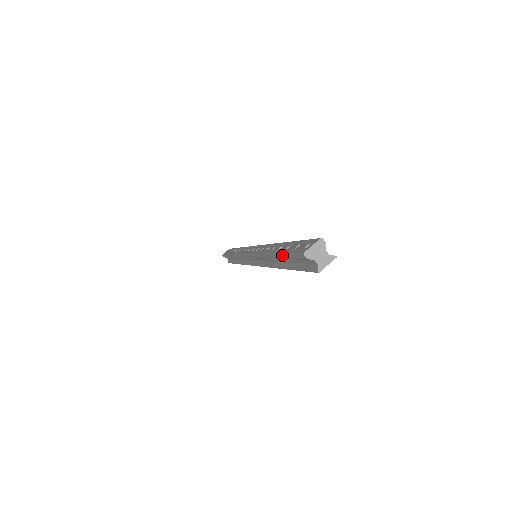
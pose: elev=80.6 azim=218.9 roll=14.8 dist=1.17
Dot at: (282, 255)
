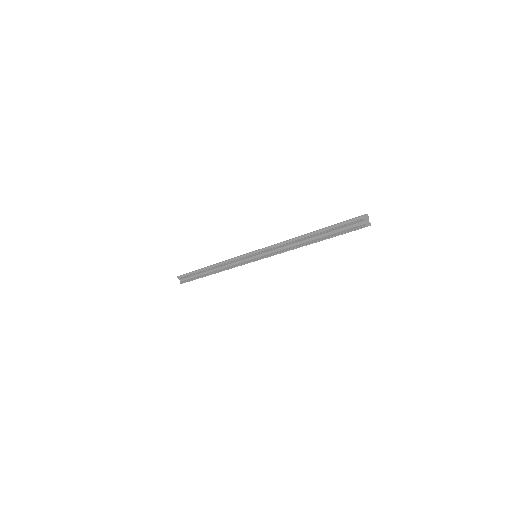
Dot at: (329, 227)
